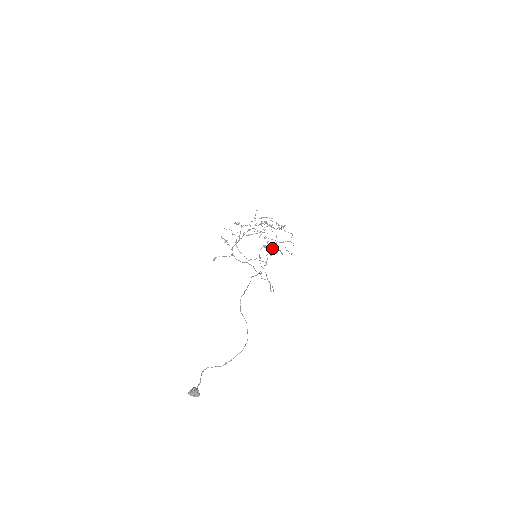
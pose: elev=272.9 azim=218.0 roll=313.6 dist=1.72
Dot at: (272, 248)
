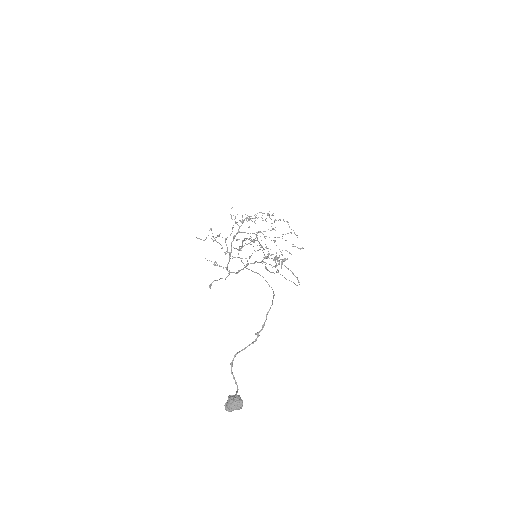
Dot at: occluded
